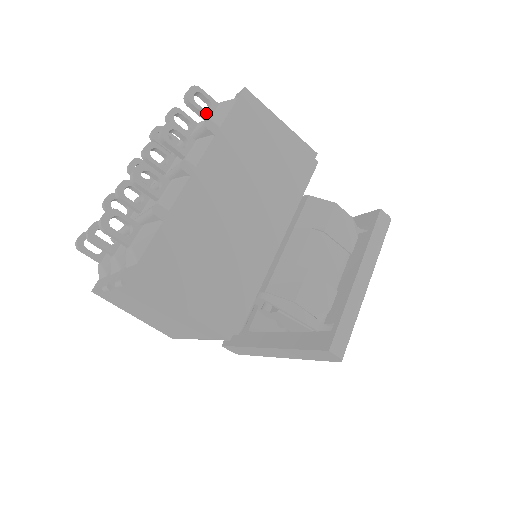
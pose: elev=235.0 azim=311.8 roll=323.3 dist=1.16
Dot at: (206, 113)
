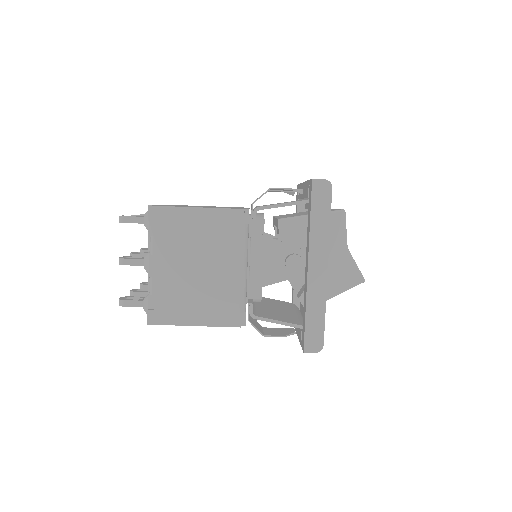
Dot at: occluded
